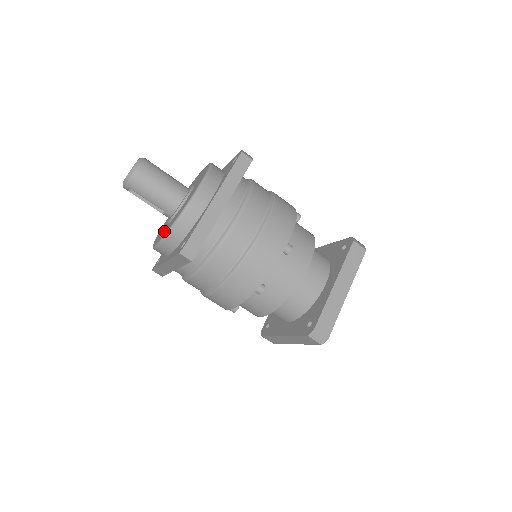
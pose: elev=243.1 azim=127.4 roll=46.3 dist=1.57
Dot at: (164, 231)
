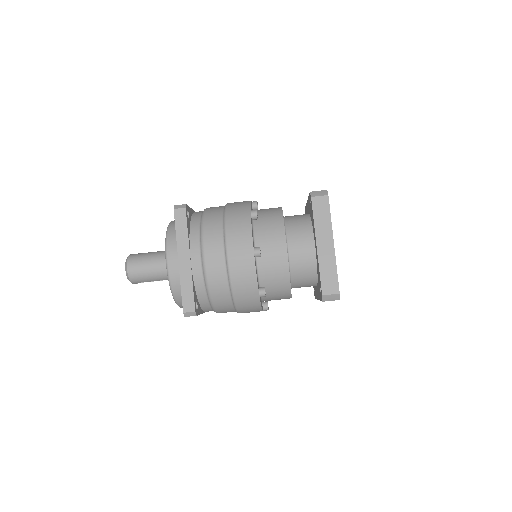
Dot at: occluded
